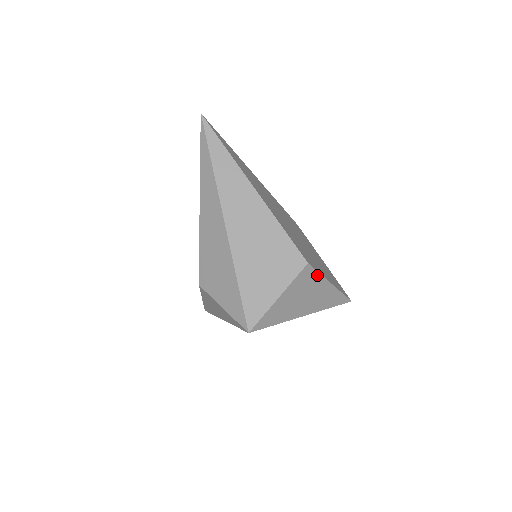
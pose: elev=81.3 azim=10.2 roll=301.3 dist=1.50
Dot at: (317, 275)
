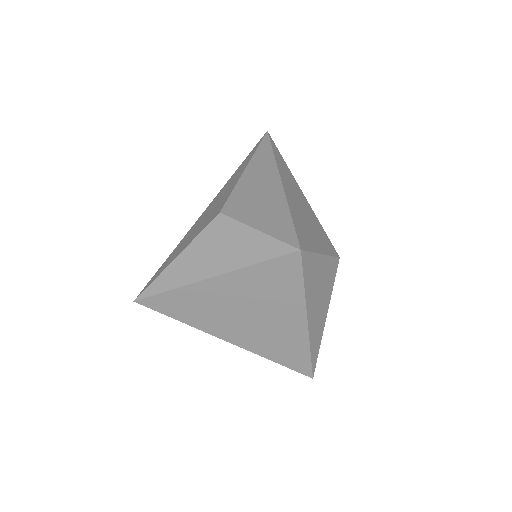
Dot at: (332, 285)
